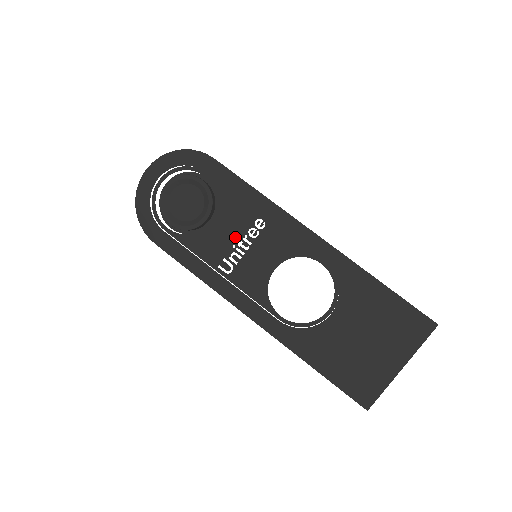
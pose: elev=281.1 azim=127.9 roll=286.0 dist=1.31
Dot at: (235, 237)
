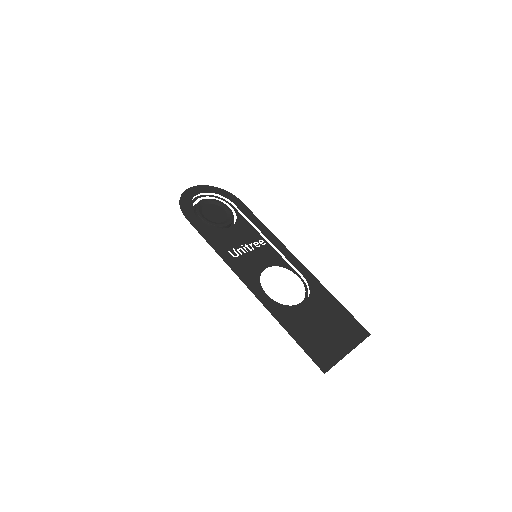
Dot at: (244, 241)
